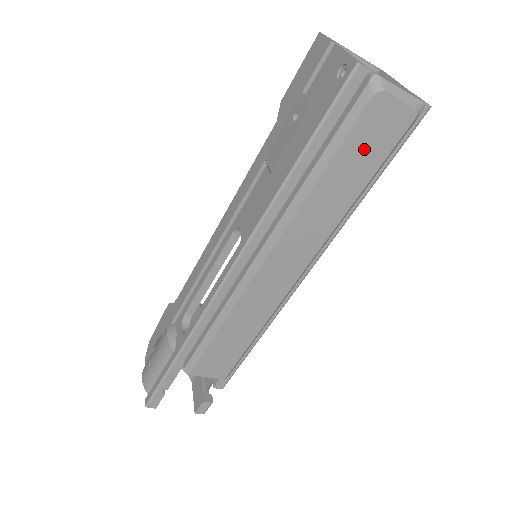
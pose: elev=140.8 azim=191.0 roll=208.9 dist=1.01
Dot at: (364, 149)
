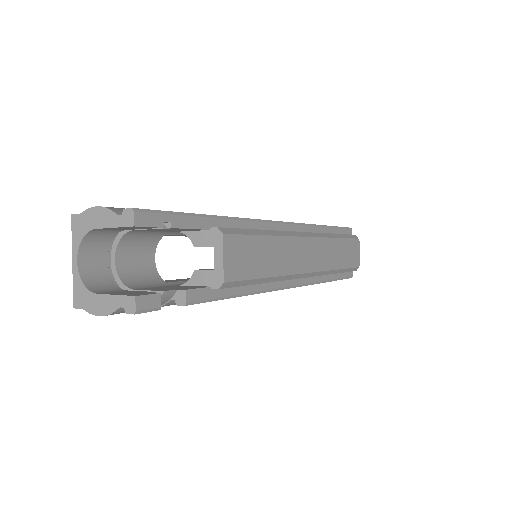
Dot at: (349, 252)
